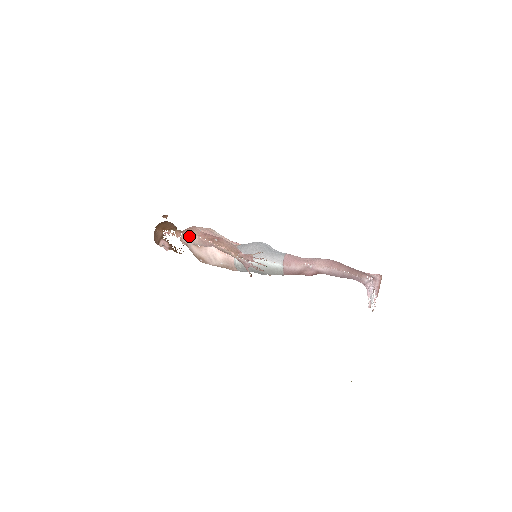
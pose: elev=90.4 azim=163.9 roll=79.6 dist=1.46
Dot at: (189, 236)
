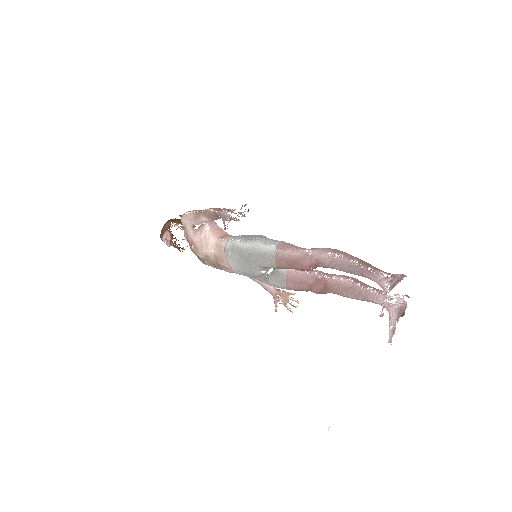
Dot at: (188, 213)
